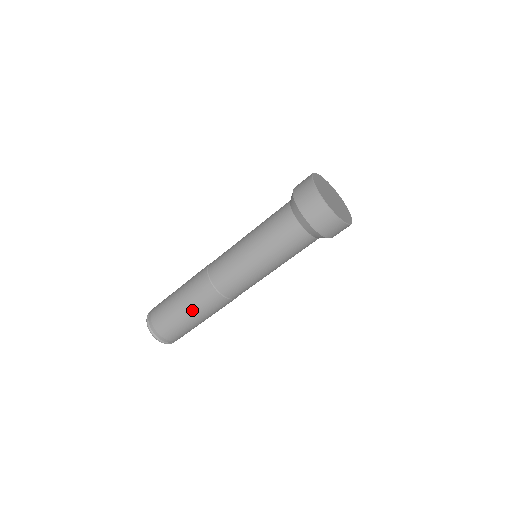
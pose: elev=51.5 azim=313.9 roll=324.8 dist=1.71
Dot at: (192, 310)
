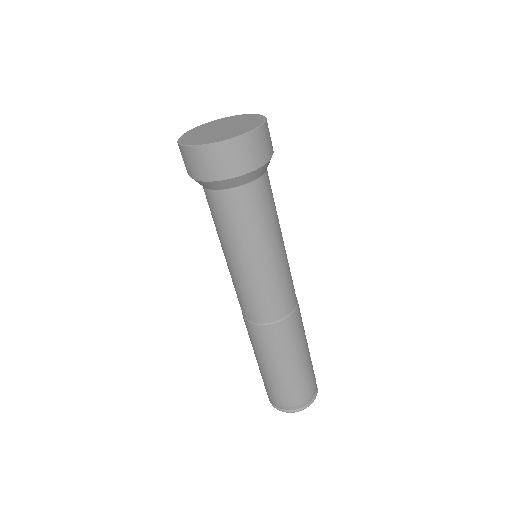
Dot at: (280, 361)
